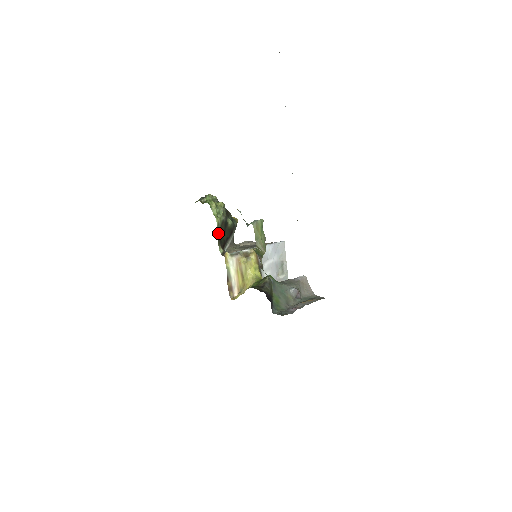
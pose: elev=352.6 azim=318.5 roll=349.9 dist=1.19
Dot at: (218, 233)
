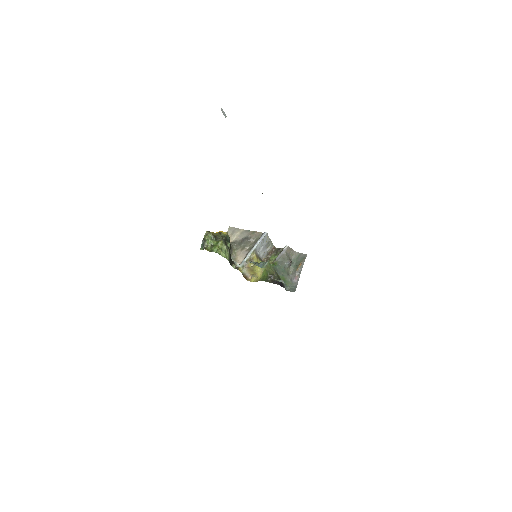
Dot at: (229, 262)
